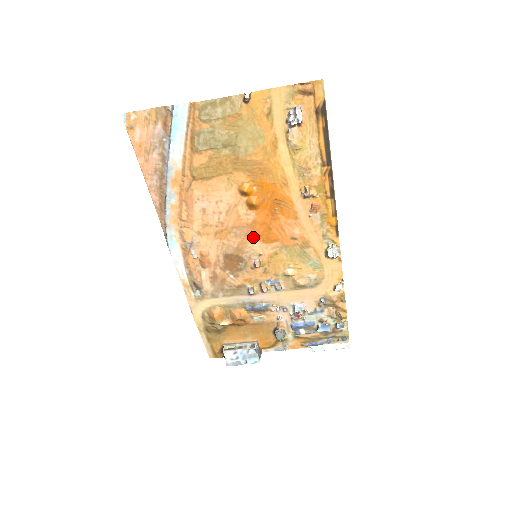
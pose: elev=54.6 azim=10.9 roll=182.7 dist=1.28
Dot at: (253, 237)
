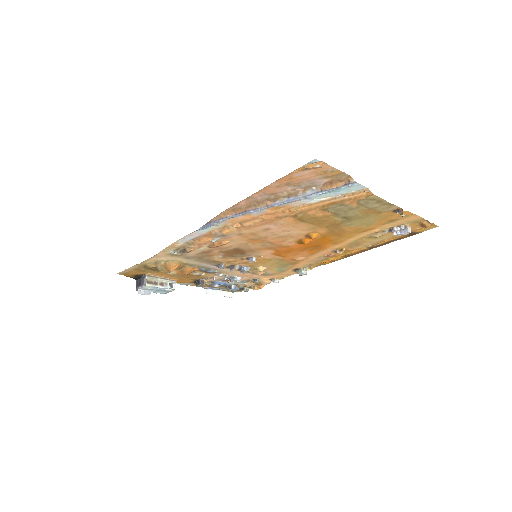
Dot at: (272, 250)
